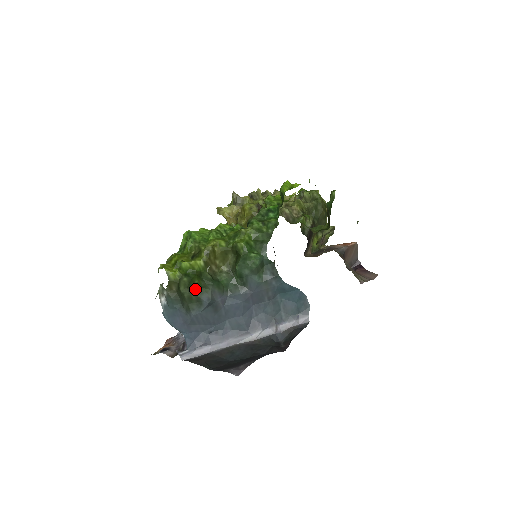
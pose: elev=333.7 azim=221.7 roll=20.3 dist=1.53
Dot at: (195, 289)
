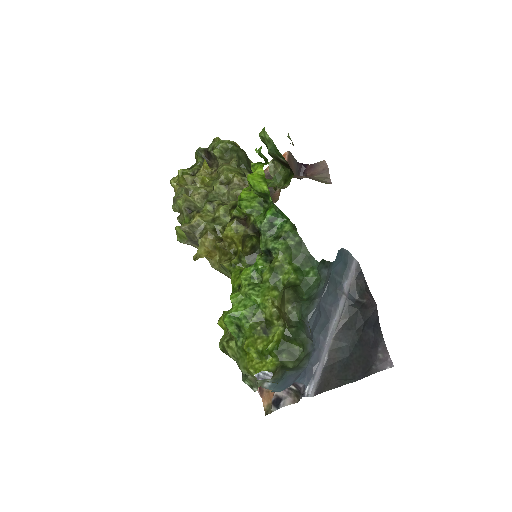
Dot at: (302, 354)
